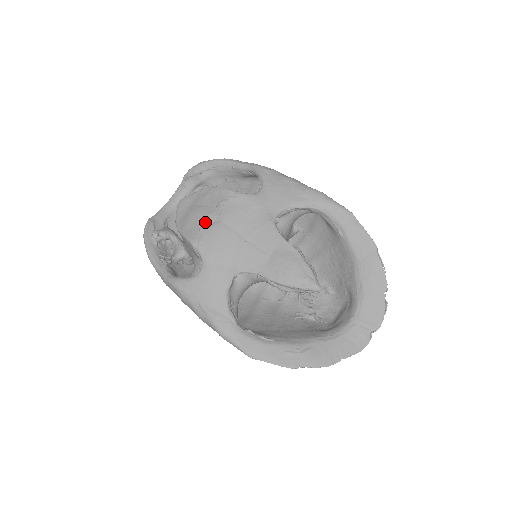
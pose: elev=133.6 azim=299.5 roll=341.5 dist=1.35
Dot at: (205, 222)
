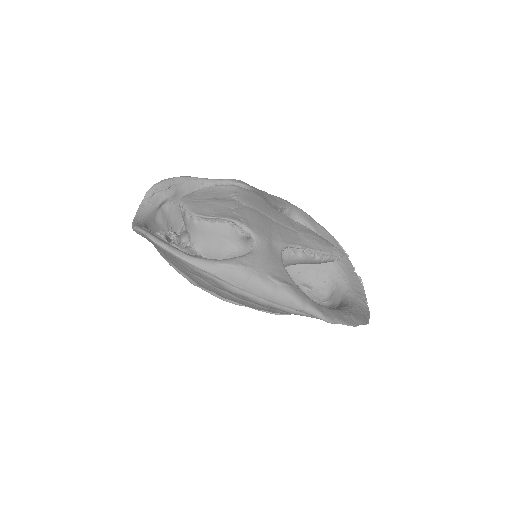
Dot at: (233, 207)
